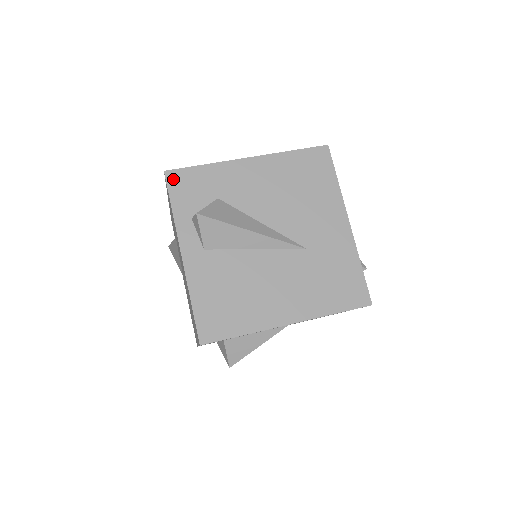
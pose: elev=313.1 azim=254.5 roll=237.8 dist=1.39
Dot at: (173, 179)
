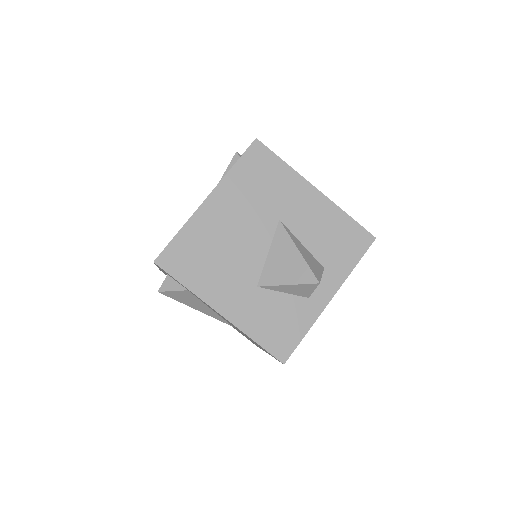
Dot at: occluded
